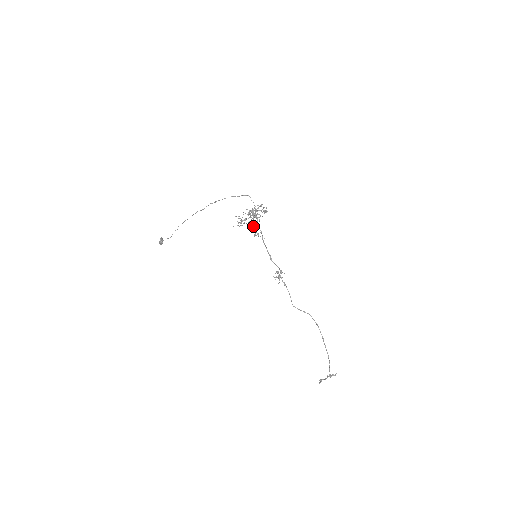
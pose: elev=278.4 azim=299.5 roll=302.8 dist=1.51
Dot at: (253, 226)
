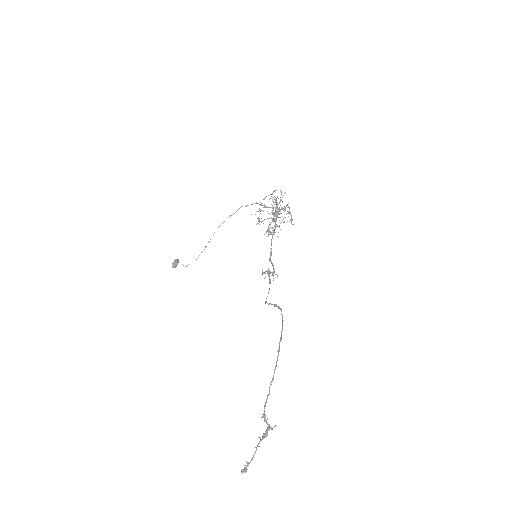
Dot at: (270, 223)
